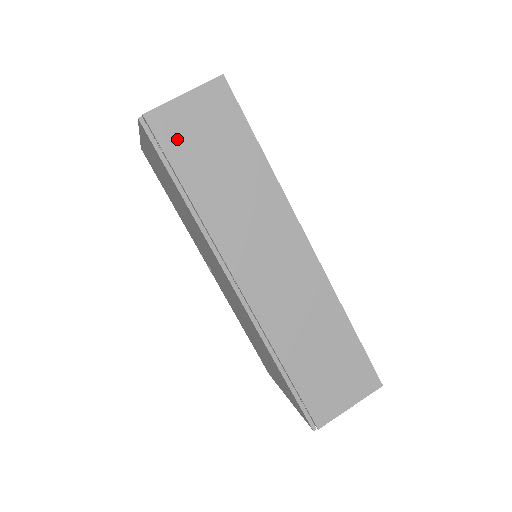
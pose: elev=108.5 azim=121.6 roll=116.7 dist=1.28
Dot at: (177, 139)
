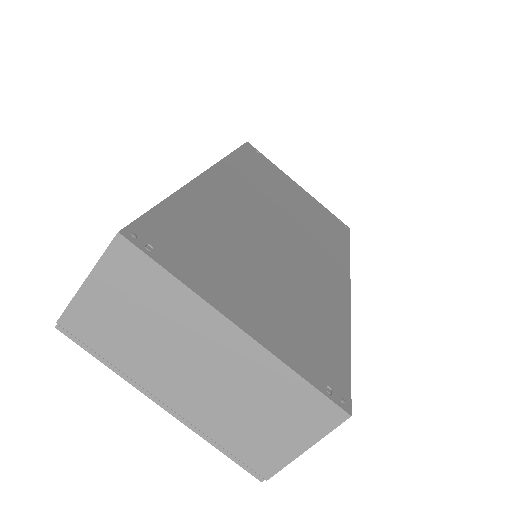
Dot at: occluded
